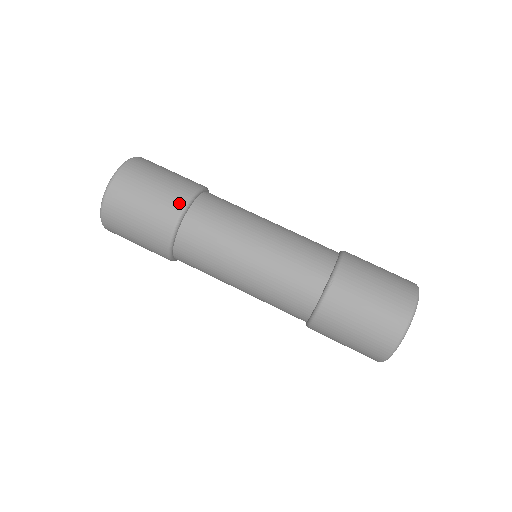
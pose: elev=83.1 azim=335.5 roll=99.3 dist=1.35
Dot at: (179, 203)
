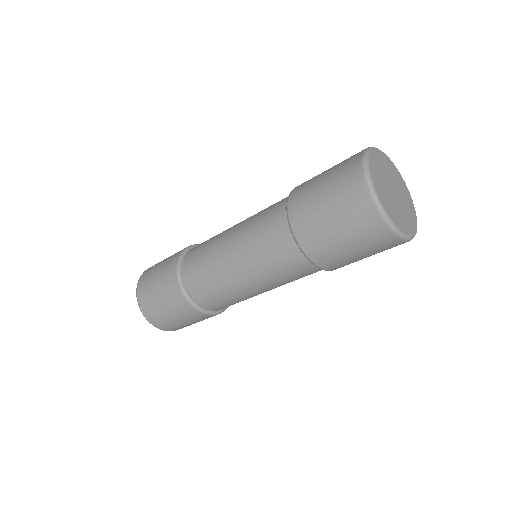
Dot at: (182, 250)
